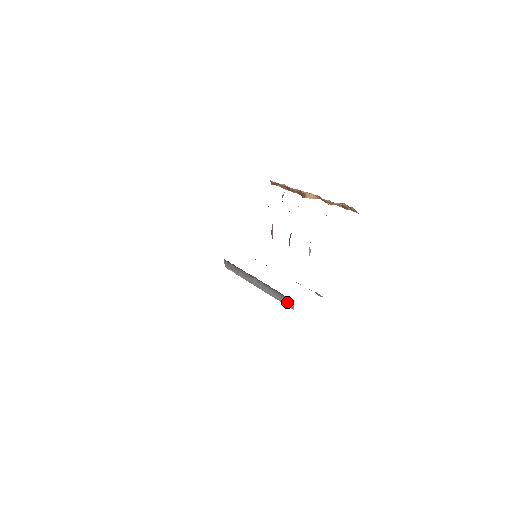
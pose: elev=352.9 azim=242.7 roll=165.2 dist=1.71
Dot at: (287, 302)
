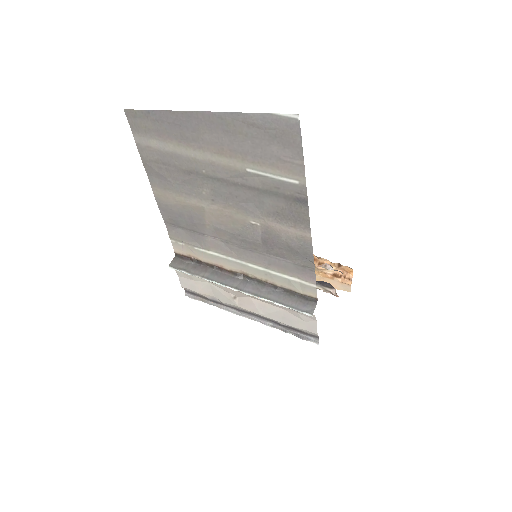
Dot at: (303, 305)
